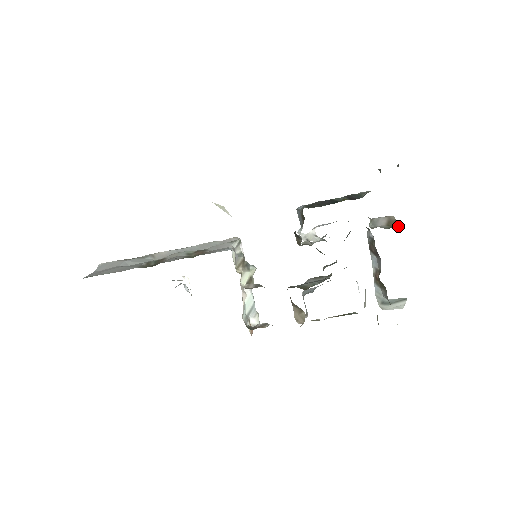
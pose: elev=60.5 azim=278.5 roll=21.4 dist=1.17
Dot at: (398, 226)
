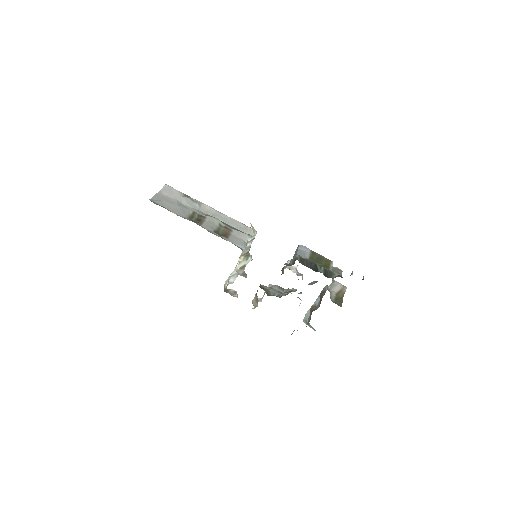
Dot at: (338, 304)
